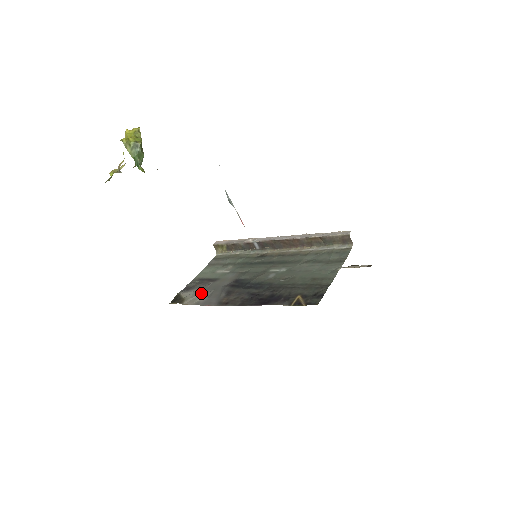
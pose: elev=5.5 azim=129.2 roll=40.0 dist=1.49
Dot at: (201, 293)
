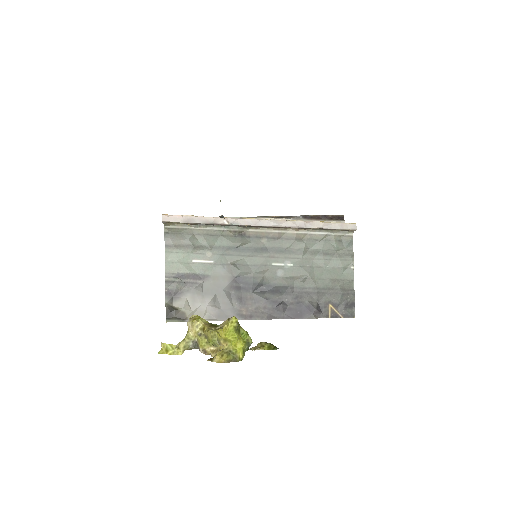
Dot at: (202, 302)
